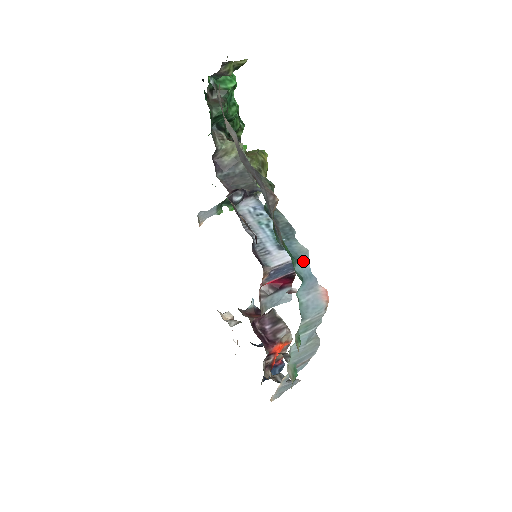
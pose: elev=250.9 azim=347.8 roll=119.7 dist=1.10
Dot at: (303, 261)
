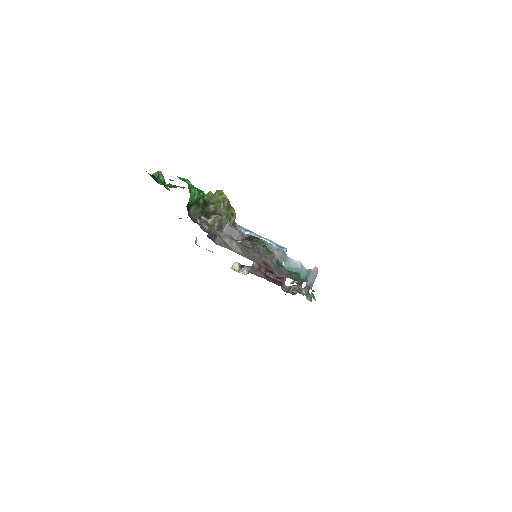
Dot at: (302, 270)
